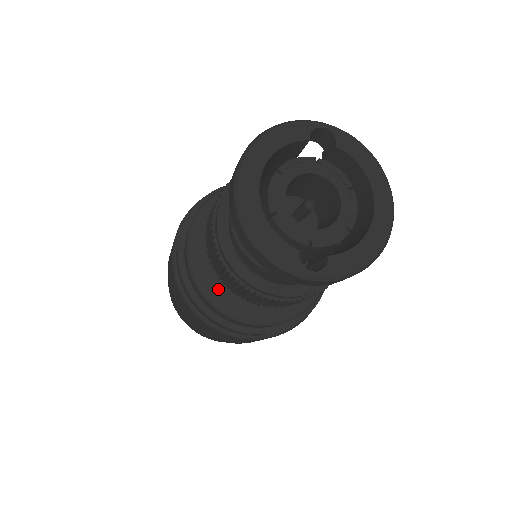
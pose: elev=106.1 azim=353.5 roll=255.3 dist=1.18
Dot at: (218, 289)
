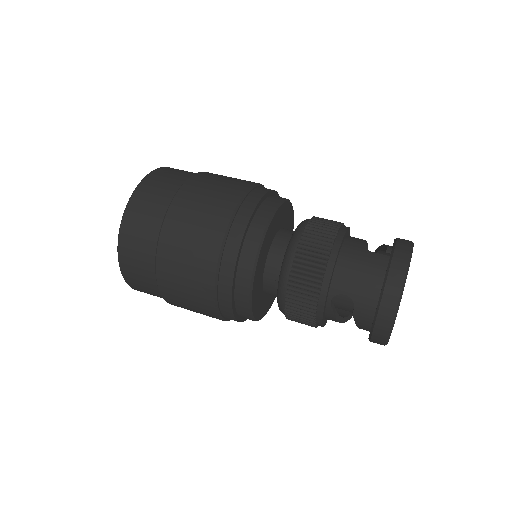
Dot at: (261, 309)
